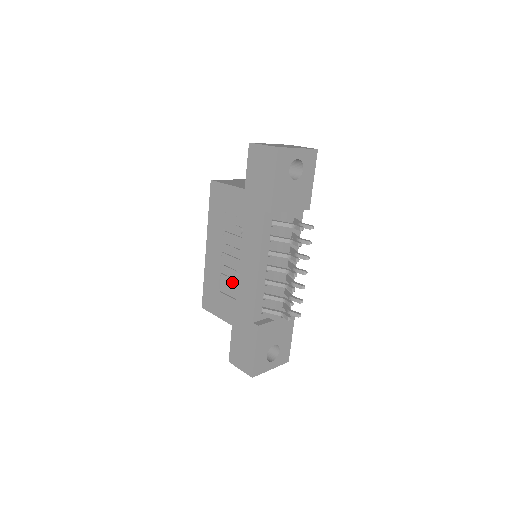
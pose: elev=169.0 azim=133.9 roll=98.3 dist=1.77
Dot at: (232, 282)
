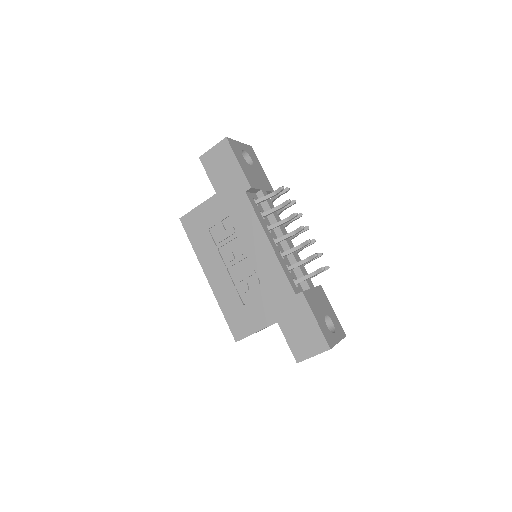
Dot at: (252, 281)
